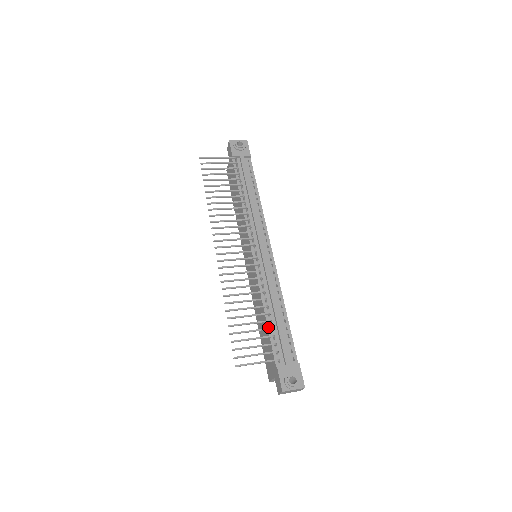
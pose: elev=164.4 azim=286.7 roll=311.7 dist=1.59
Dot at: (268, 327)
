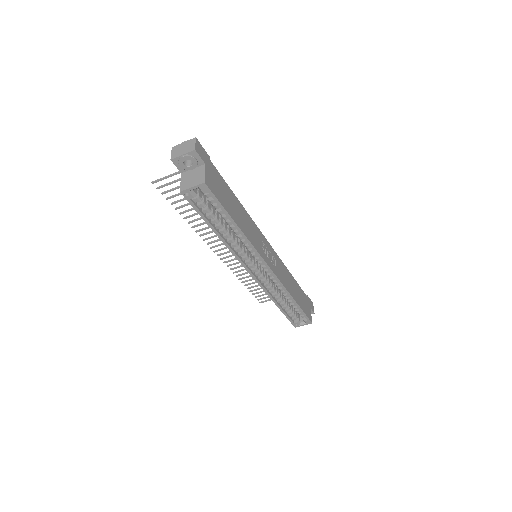
Dot at: occluded
